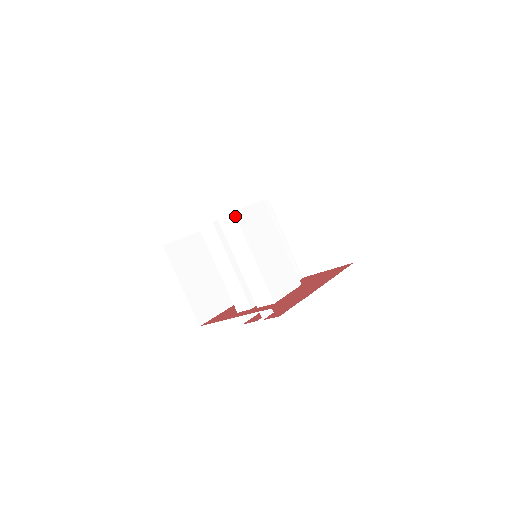
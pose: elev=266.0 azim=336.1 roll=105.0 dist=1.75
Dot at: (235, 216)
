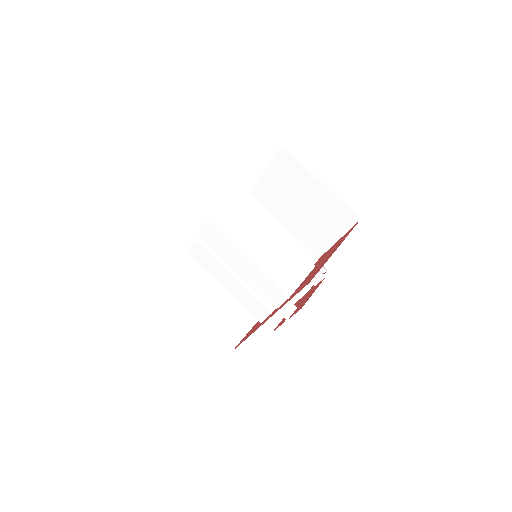
Dot at: (210, 223)
